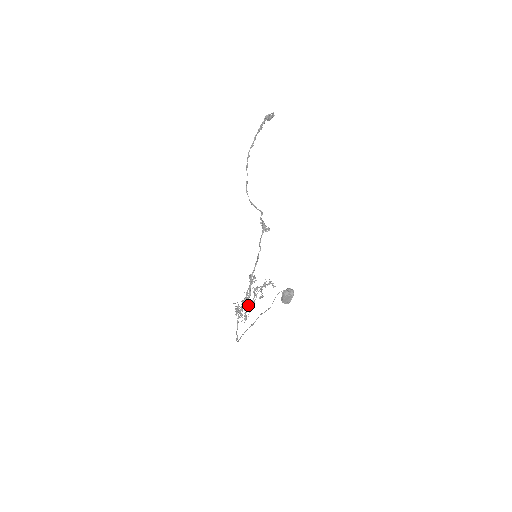
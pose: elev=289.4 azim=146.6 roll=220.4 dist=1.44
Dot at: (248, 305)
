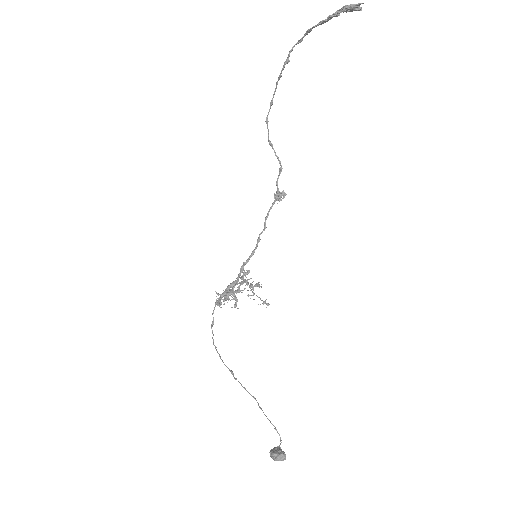
Dot at: (232, 294)
